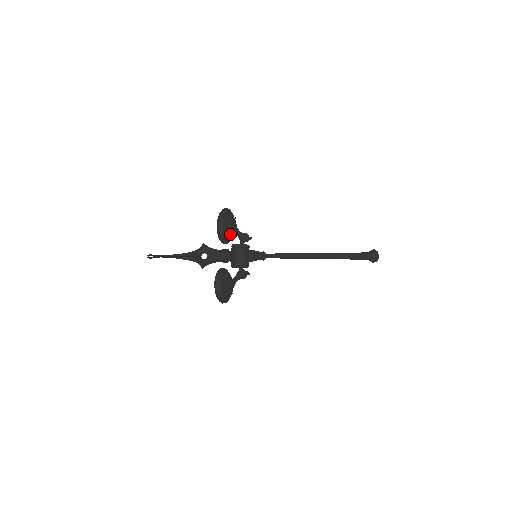
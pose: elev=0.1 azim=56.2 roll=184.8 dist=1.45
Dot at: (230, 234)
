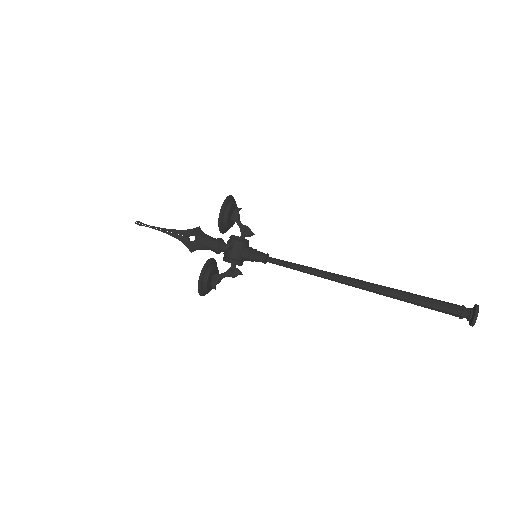
Dot at: (227, 222)
